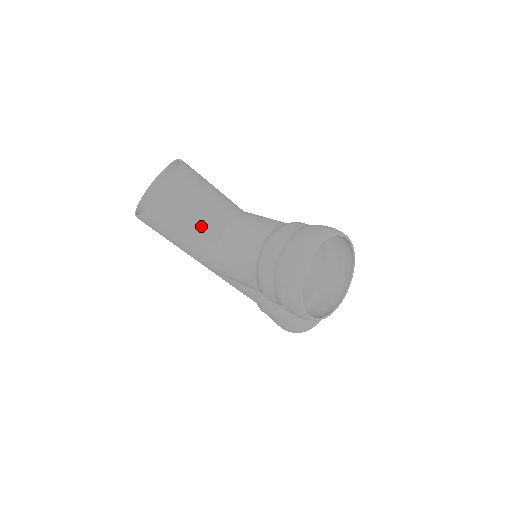
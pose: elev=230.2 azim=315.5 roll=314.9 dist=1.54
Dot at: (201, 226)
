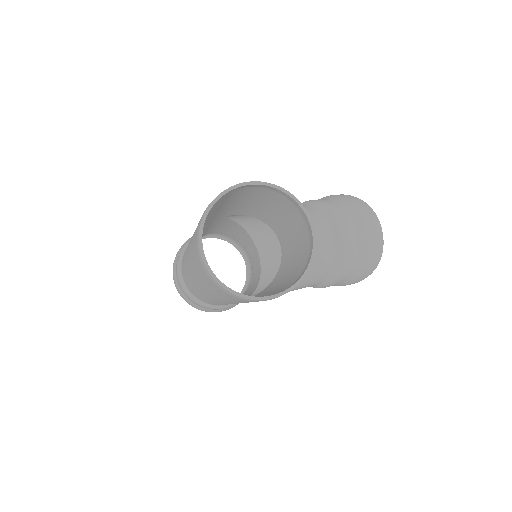
Dot at: occluded
